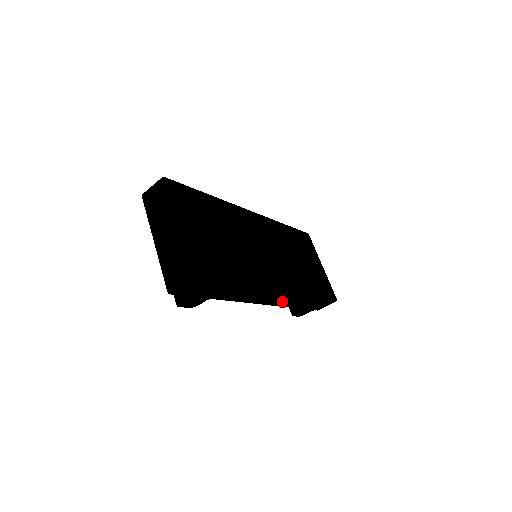
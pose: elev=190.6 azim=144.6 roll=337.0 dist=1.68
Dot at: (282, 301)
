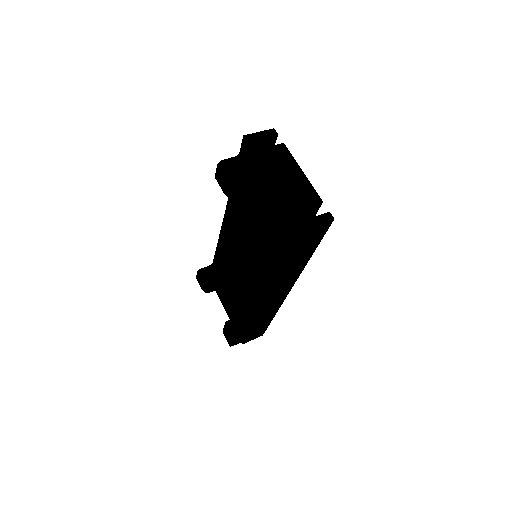
Dot at: (268, 308)
